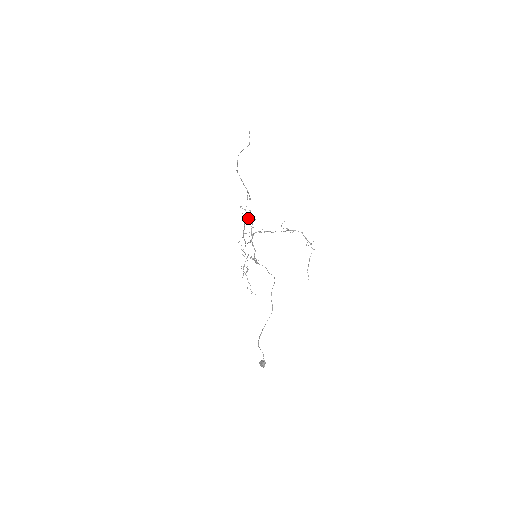
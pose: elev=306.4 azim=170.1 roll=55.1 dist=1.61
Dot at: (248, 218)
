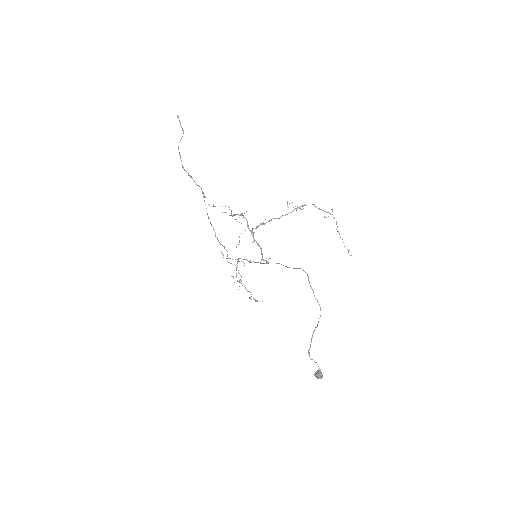
Dot at: (235, 214)
